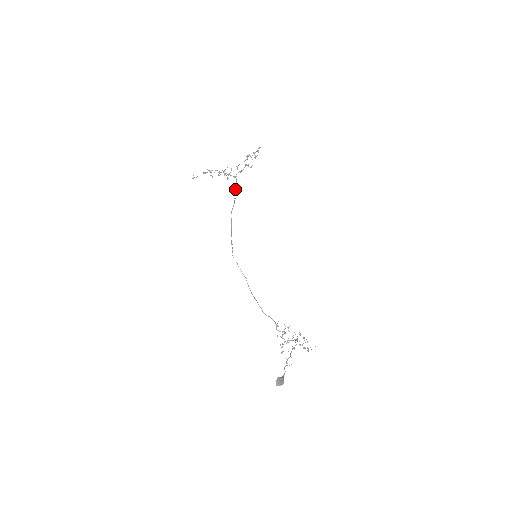
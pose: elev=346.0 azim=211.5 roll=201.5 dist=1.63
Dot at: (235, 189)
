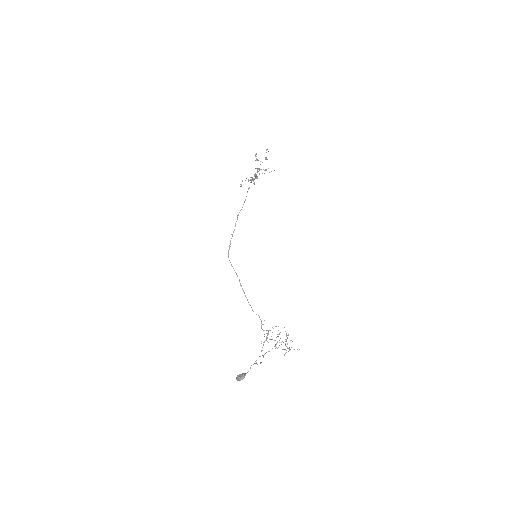
Dot at: occluded
